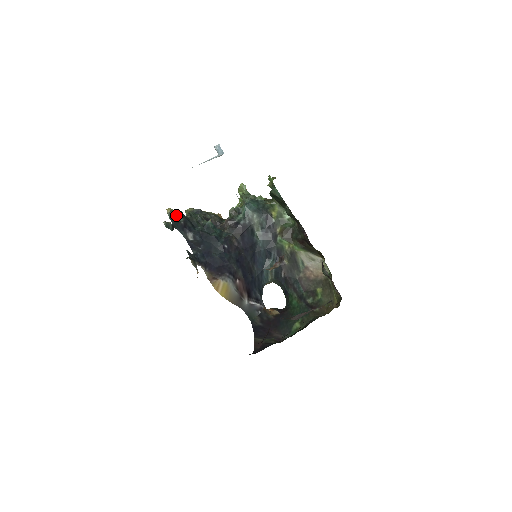
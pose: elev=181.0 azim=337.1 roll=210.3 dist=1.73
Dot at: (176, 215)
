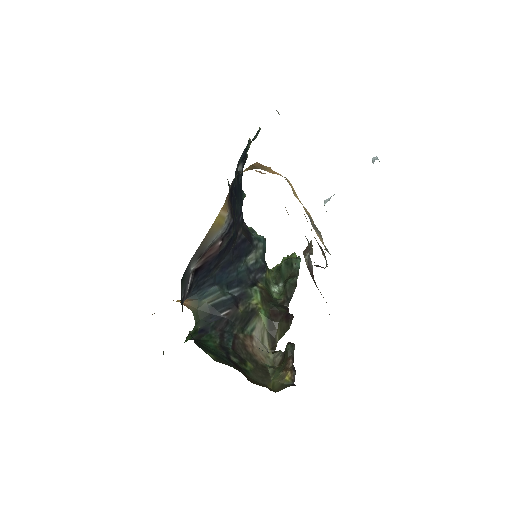
Dot at: (247, 150)
